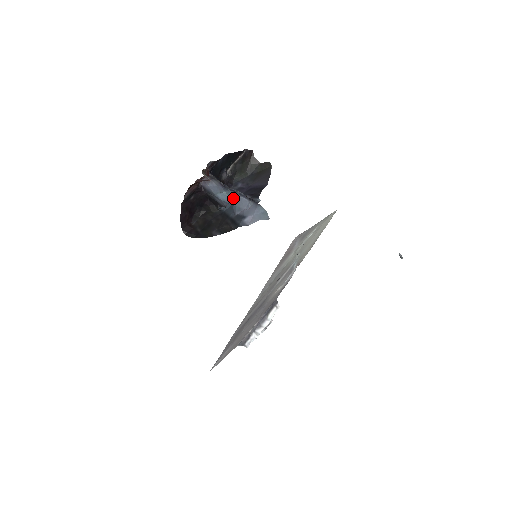
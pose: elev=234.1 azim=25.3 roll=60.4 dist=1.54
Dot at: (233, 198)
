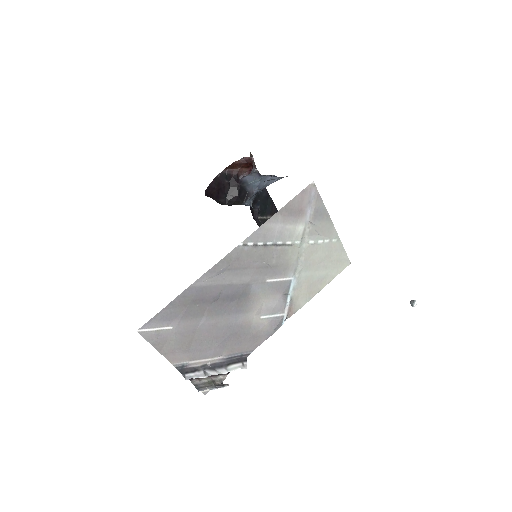
Dot at: (265, 179)
